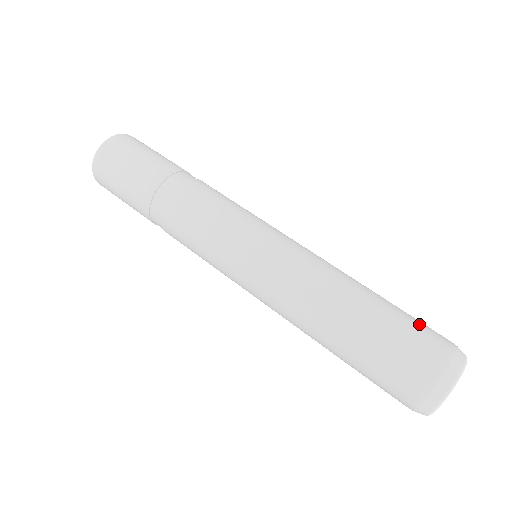
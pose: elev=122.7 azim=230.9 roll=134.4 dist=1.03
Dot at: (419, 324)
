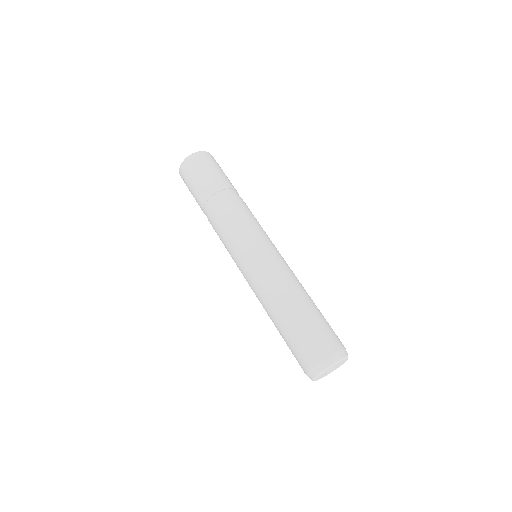
Dot at: (320, 332)
